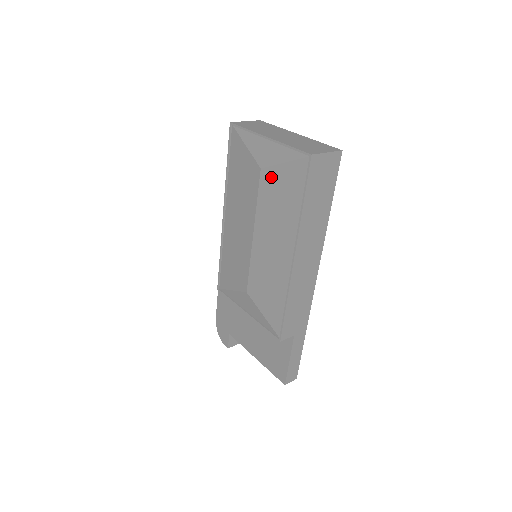
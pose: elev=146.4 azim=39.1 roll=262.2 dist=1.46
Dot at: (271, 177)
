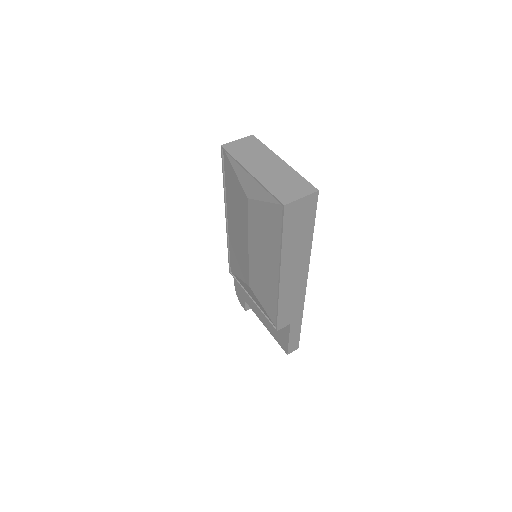
Dot at: (256, 208)
